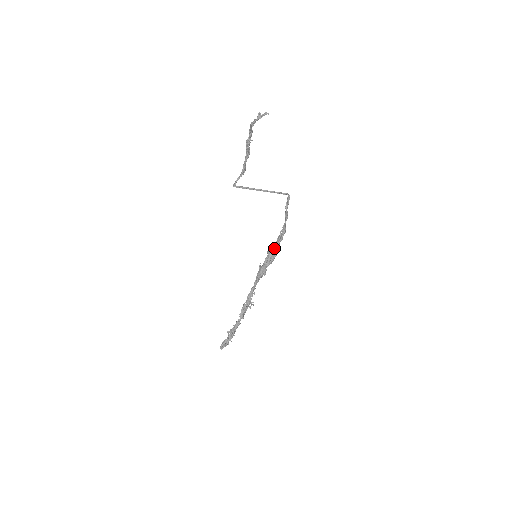
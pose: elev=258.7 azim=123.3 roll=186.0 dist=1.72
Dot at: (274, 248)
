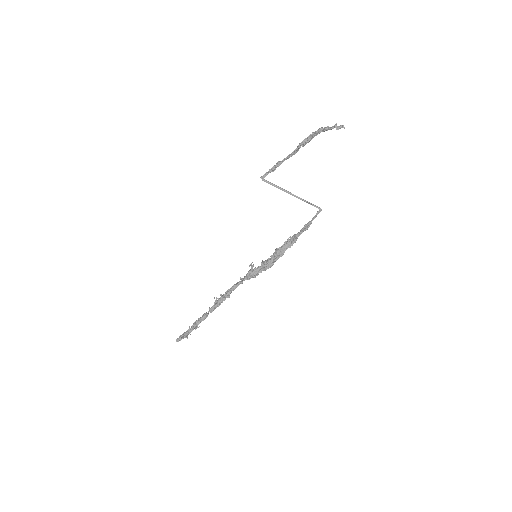
Dot at: (278, 253)
